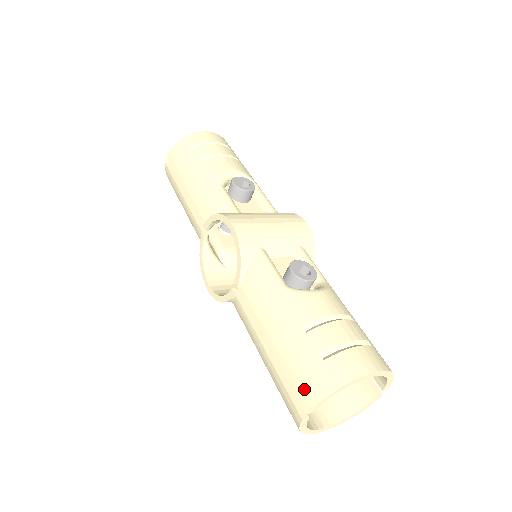
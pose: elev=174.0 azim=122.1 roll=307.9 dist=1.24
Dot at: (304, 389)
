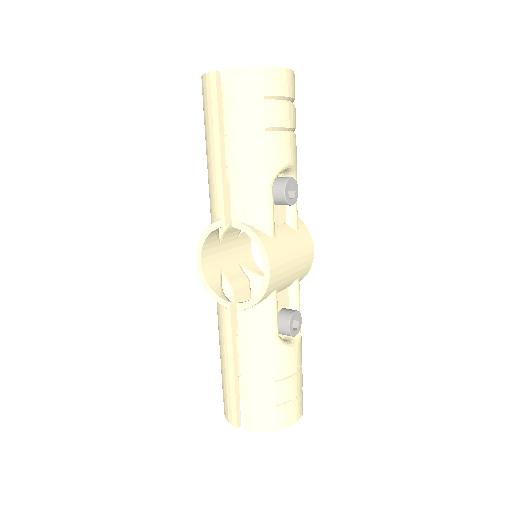
Dot at: (252, 419)
